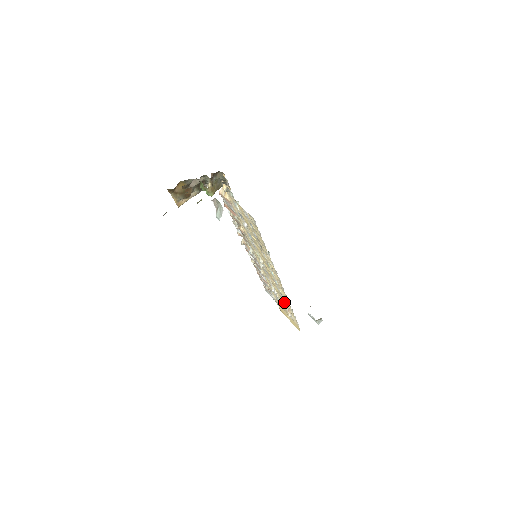
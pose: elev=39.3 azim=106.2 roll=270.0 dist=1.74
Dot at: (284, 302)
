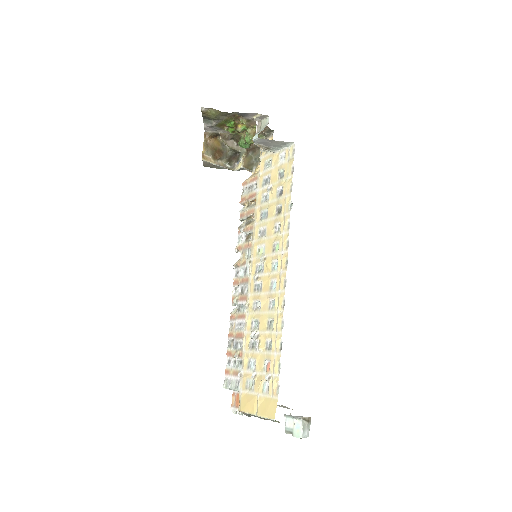
Dot at: (267, 347)
